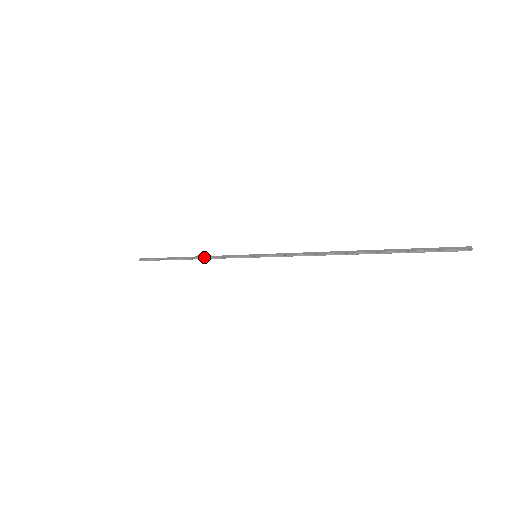
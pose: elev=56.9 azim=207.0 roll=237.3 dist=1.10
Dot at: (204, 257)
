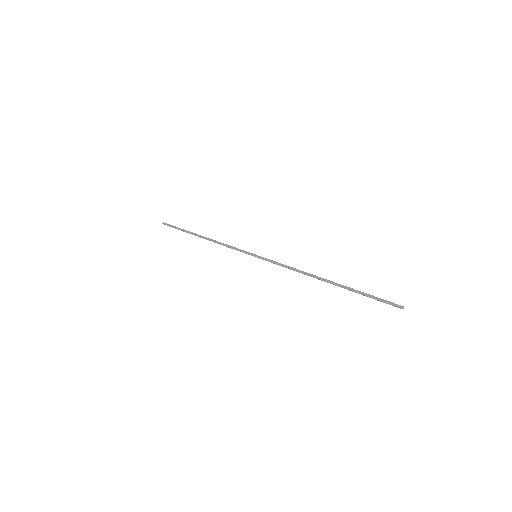
Dot at: (216, 242)
